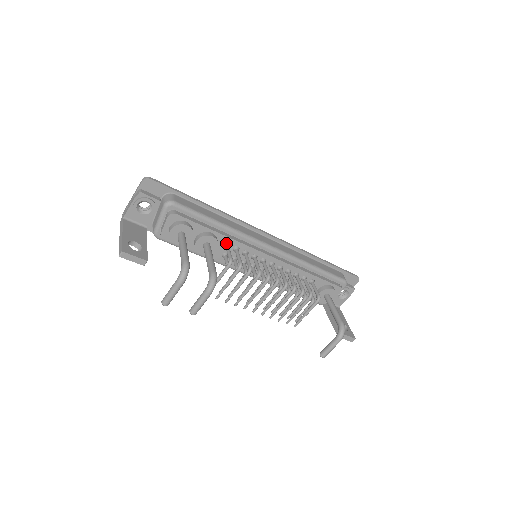
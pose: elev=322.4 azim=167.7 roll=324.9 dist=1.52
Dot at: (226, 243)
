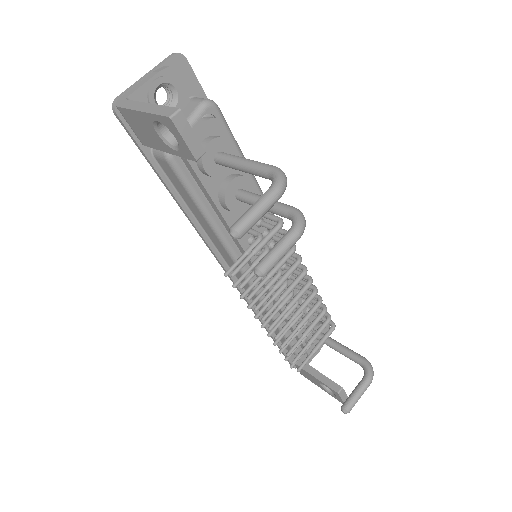
Dot at: occluded
